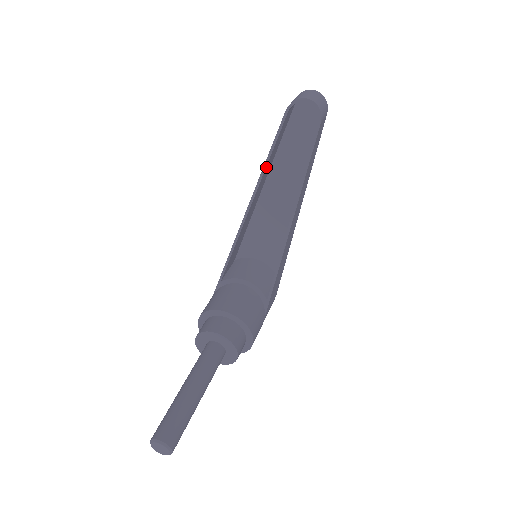
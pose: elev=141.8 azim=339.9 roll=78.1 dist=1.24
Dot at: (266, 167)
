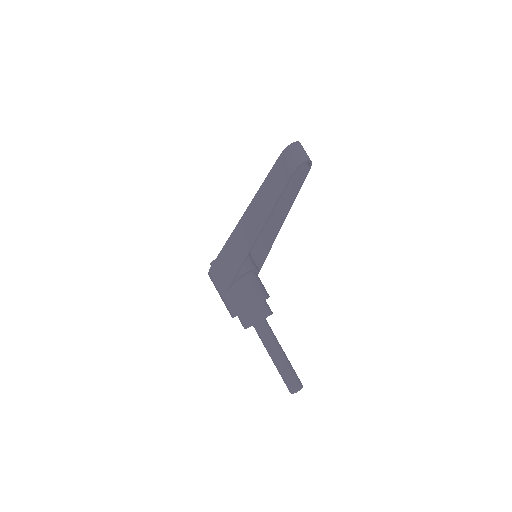
Dot at: (271, 210)
